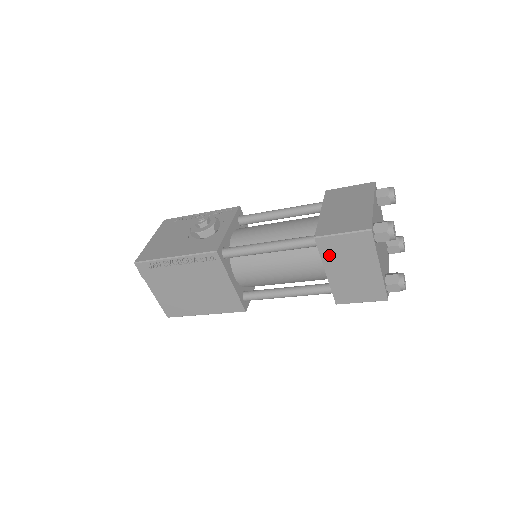
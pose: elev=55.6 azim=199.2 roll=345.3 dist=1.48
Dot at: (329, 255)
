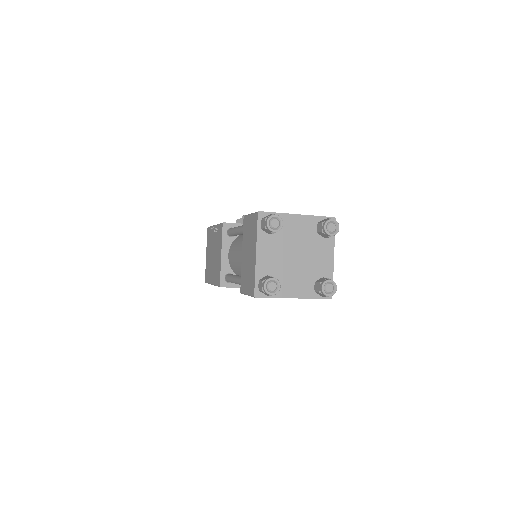
Dot at: (245, 235)
